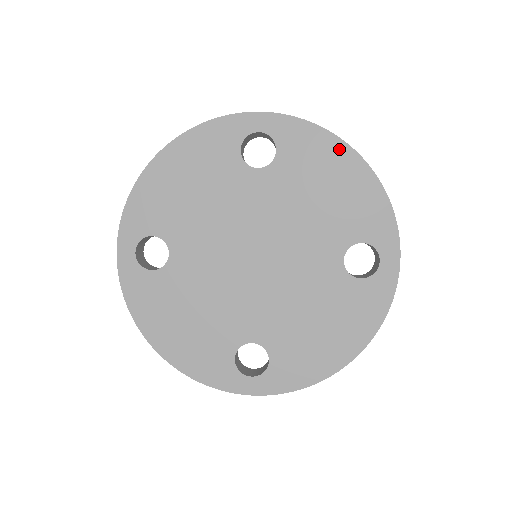
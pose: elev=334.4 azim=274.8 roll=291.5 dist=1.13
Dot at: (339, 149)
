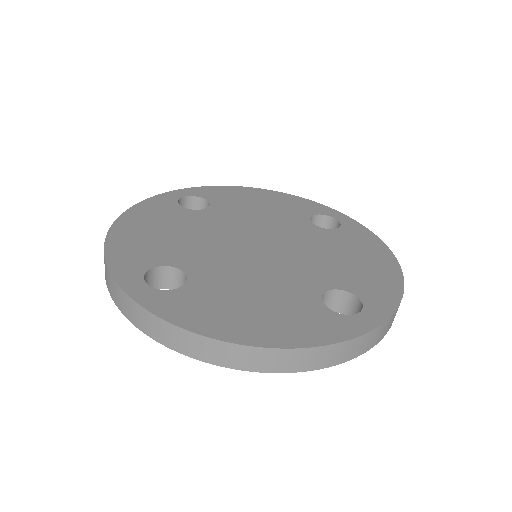
Dot at: (245, 190)
